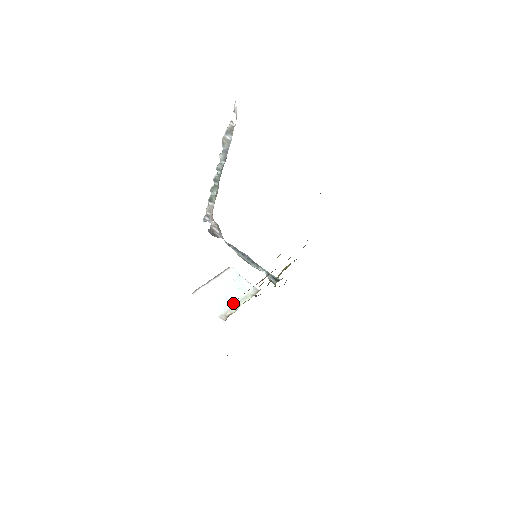
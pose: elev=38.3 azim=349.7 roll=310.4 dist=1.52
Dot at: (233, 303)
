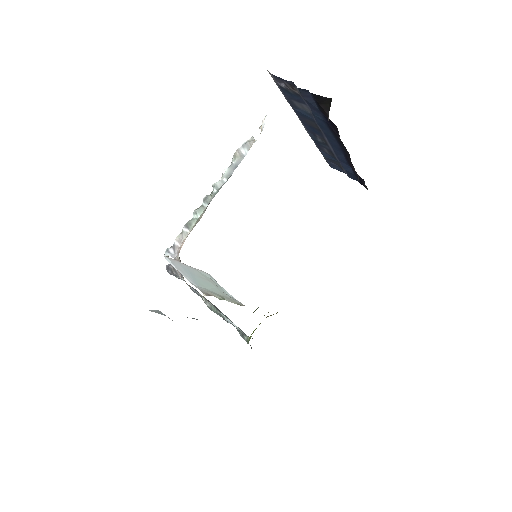
Dot at: (216, 293)
